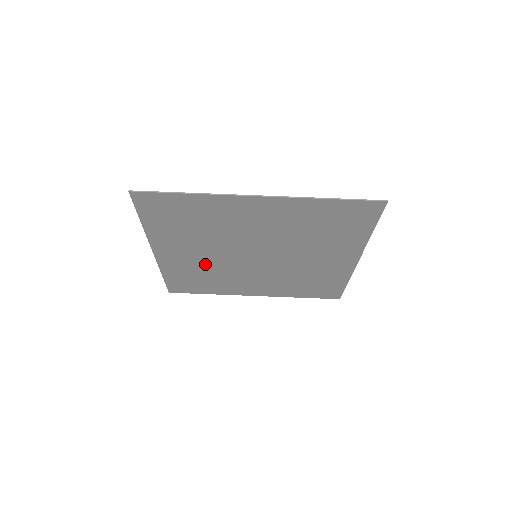
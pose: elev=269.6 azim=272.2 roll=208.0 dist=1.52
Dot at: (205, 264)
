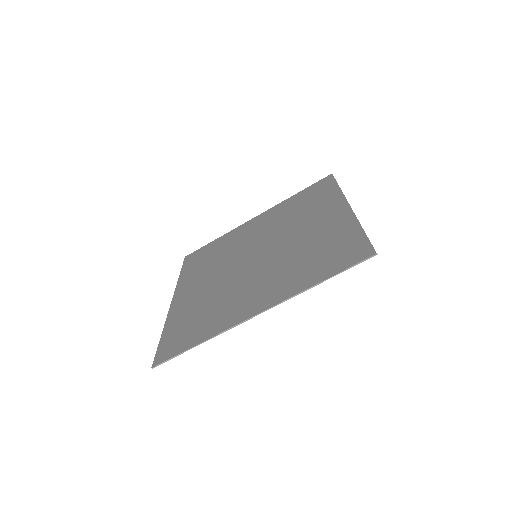
Dot at: (213, 270)
